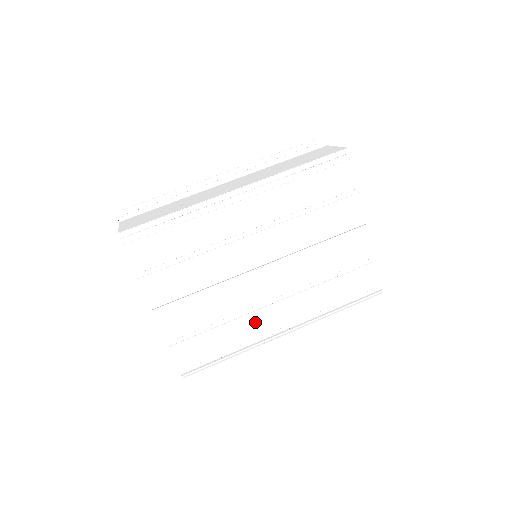
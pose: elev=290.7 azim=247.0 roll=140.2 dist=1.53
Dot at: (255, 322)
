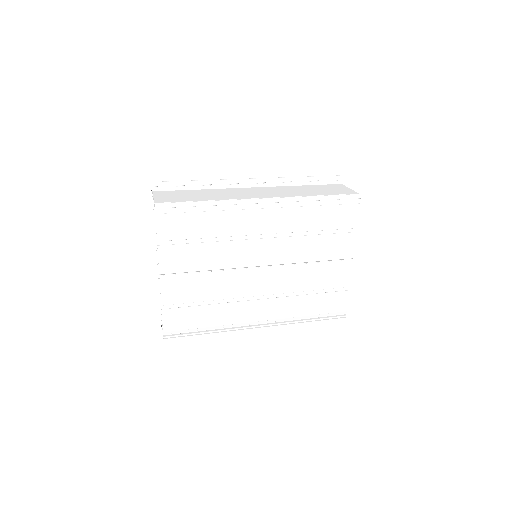
Dot at: (239, 310)
